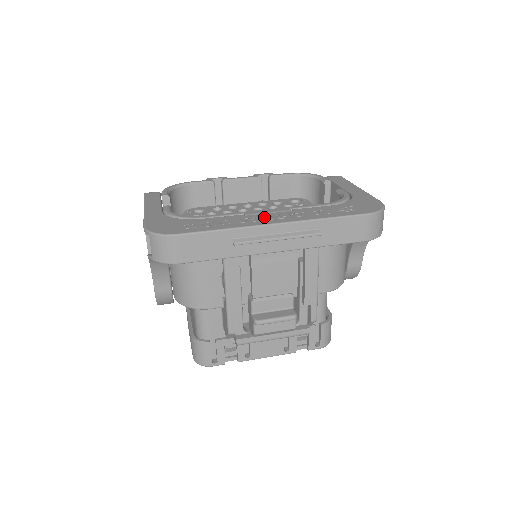
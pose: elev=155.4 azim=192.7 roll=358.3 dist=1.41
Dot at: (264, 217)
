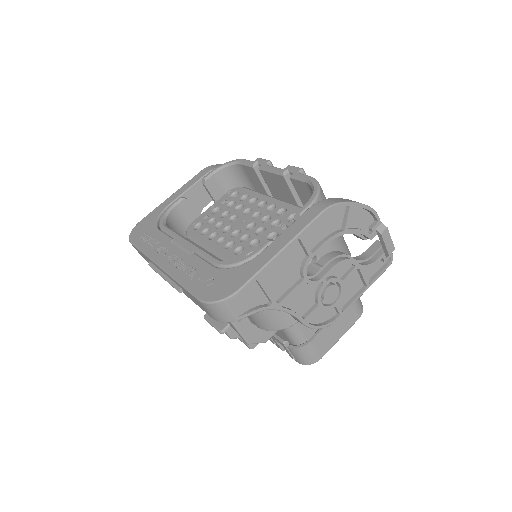
Dot at: (169, 252)
